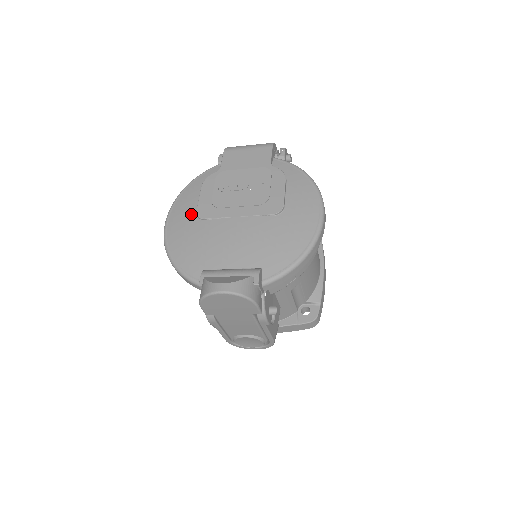
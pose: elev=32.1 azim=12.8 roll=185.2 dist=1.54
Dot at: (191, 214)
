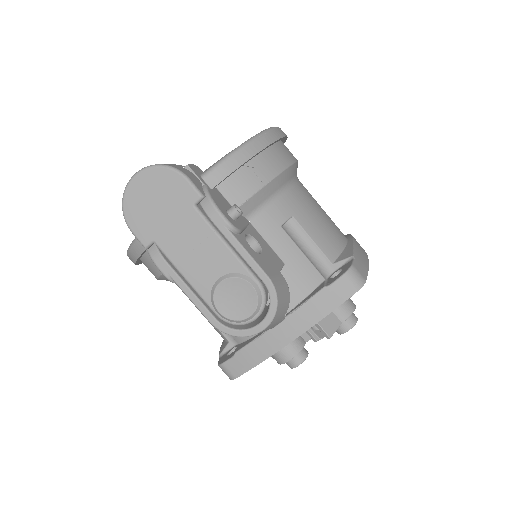
Dot at: occluded
